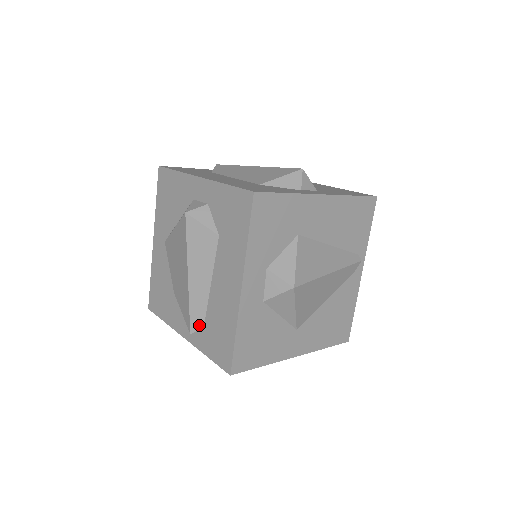
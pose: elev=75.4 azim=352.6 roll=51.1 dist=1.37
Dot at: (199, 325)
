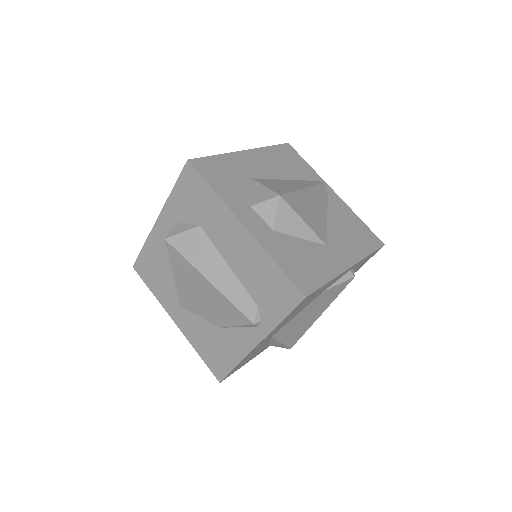
Dot at: (252, 308)
